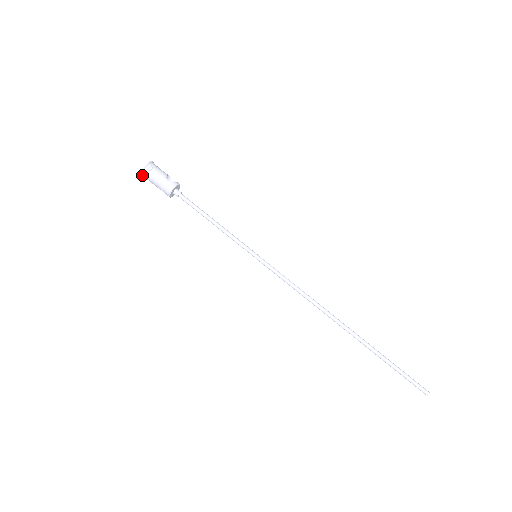
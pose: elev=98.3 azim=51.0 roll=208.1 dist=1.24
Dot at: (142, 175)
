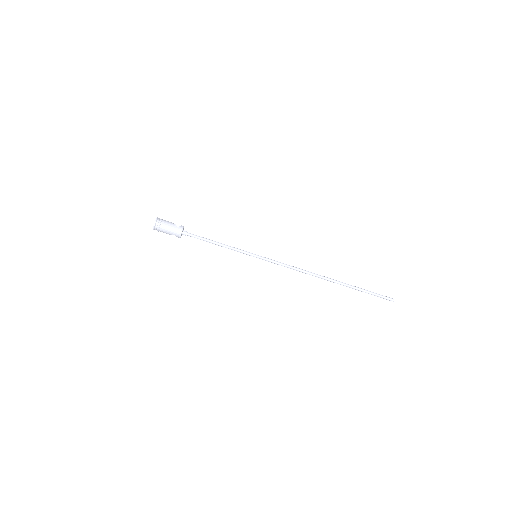
Dot at: (154, 229)
